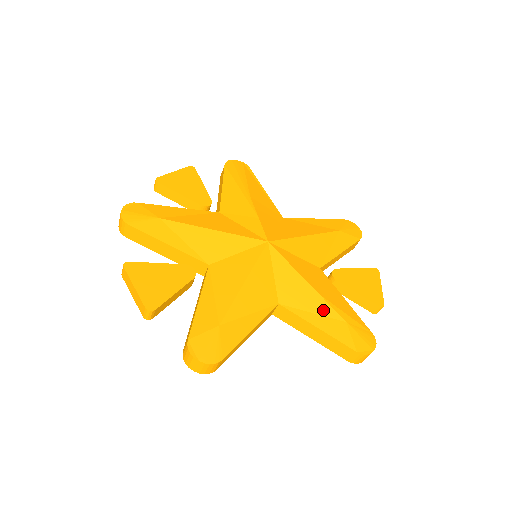
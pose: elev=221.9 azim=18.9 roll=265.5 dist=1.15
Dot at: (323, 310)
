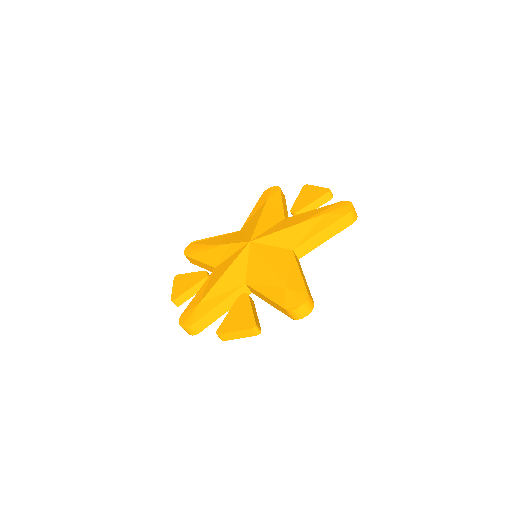
Dot at: (311, 225)
